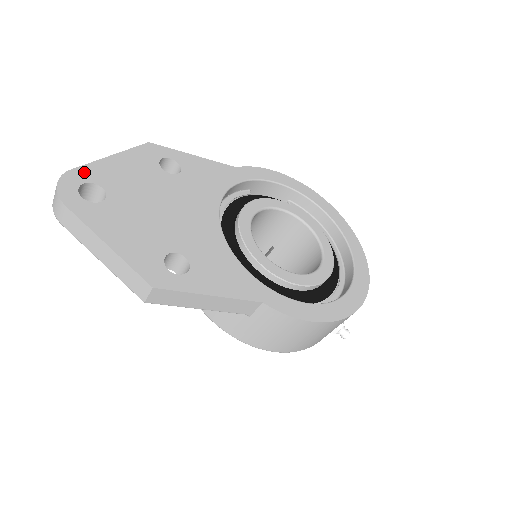
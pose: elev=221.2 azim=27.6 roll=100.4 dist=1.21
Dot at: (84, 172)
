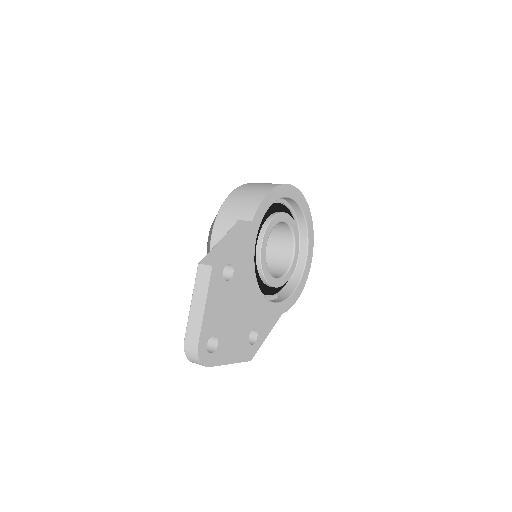
Dot at: (203, 337)
